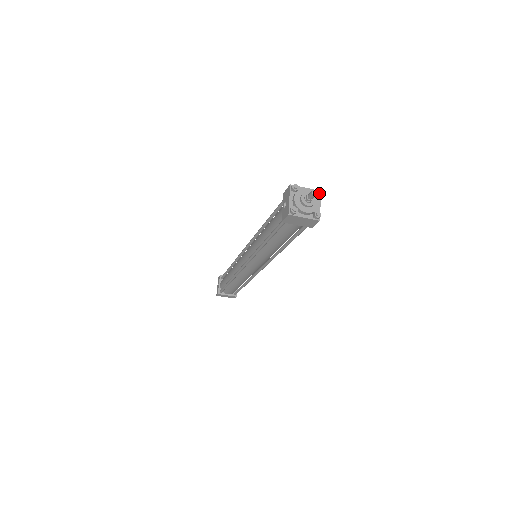
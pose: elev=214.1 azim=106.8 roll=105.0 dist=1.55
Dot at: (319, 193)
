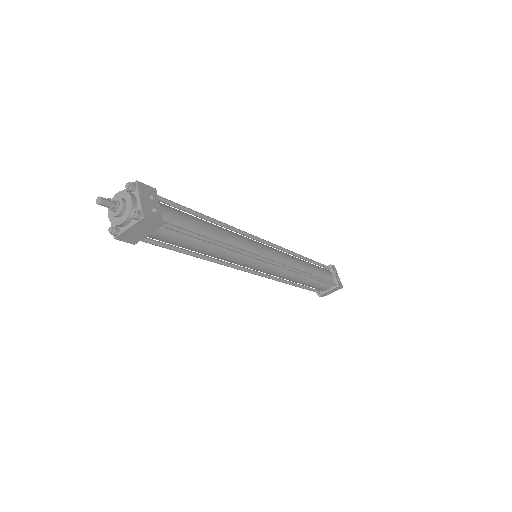
Dot at: (128, 187)
